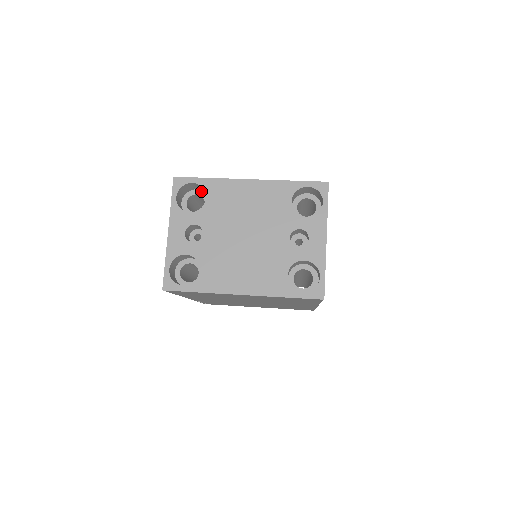
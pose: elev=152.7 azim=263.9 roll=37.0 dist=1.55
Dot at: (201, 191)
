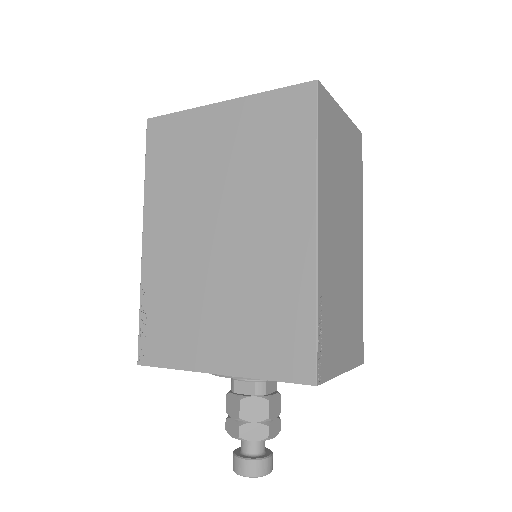
Dot at: occluded
